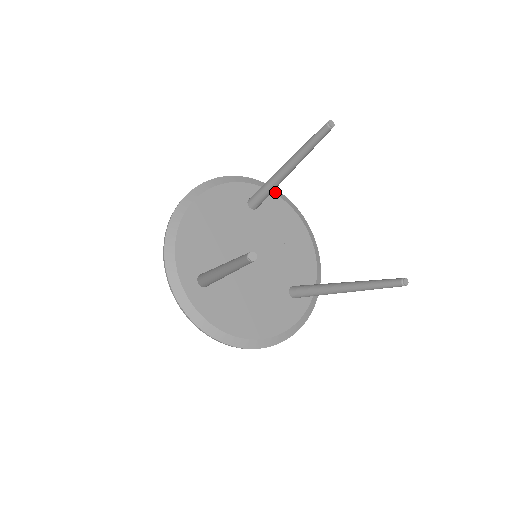
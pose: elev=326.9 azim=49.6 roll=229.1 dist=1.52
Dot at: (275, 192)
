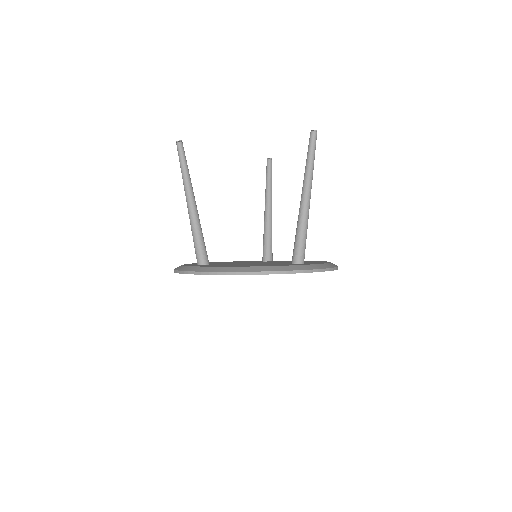
Dot at: occluded
